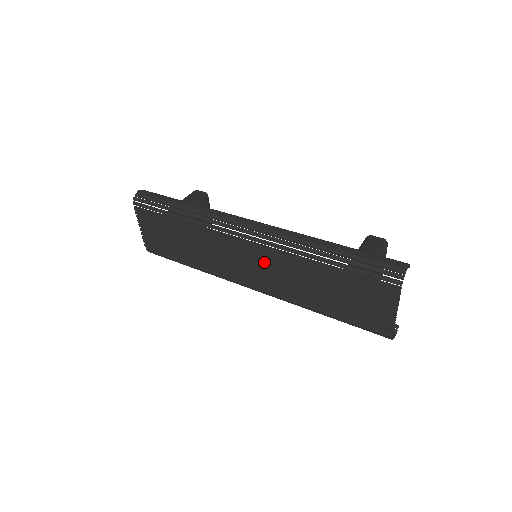
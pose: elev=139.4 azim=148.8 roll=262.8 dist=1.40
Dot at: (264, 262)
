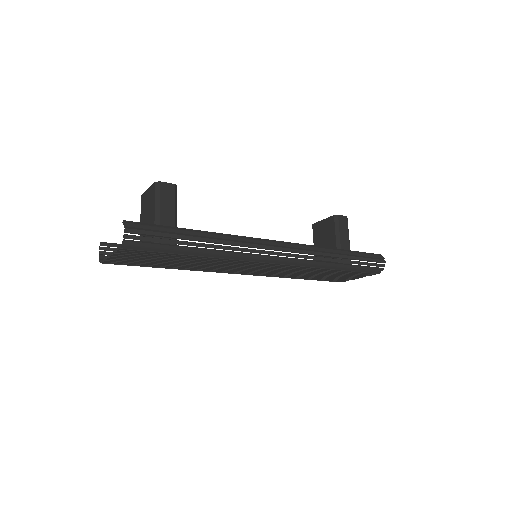
Dot at: (276, 269)
